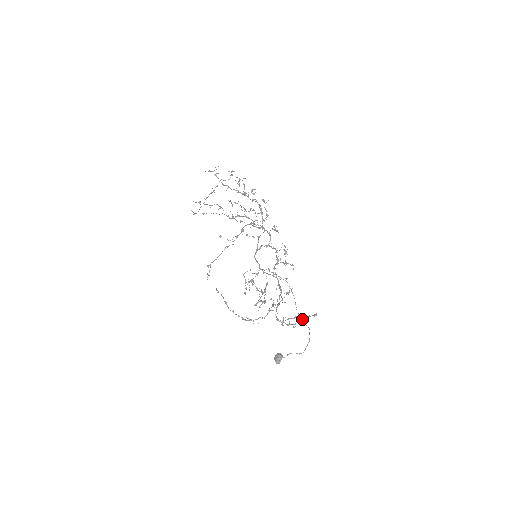
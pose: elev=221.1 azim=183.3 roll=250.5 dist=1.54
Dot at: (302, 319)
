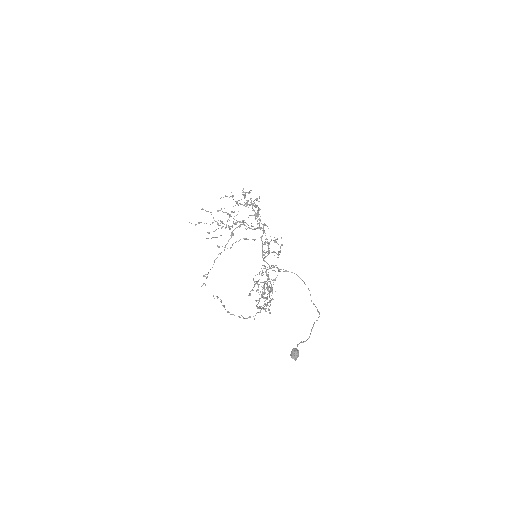
Dot at: occluded
